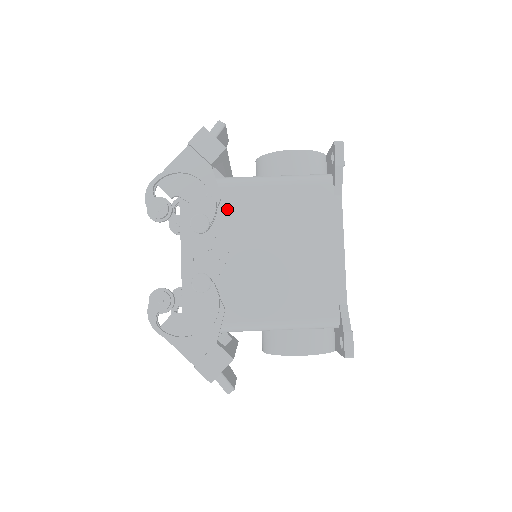
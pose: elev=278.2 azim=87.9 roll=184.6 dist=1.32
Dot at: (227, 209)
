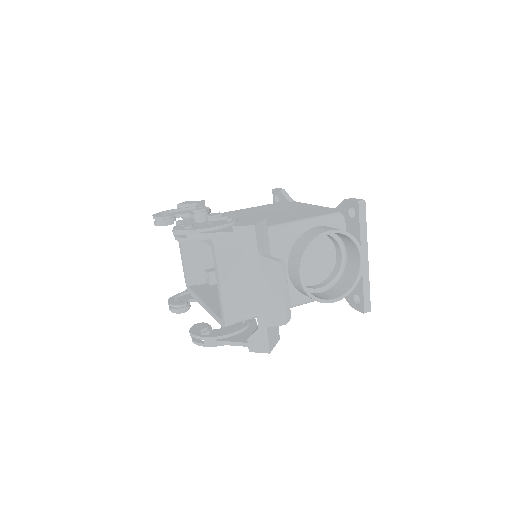
Dot at: occluded
